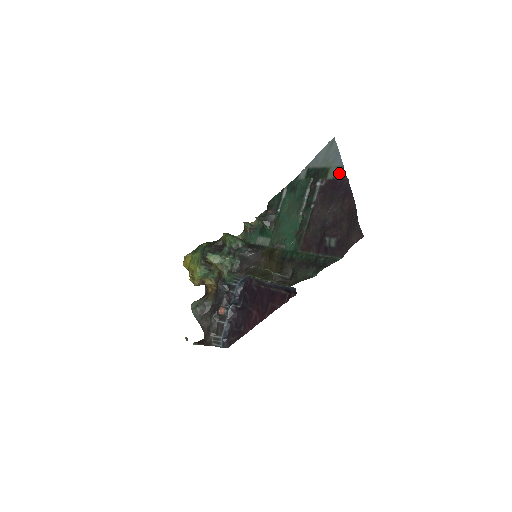
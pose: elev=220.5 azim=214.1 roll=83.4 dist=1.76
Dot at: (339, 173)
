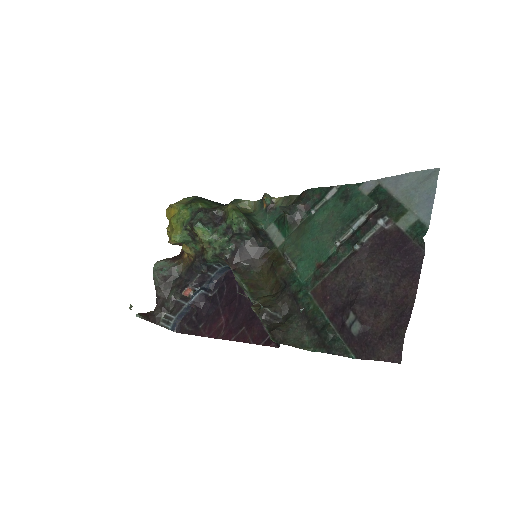
Dot at: (417, 233)
